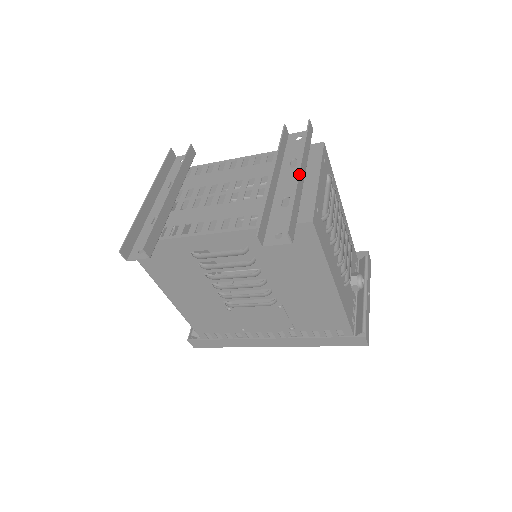
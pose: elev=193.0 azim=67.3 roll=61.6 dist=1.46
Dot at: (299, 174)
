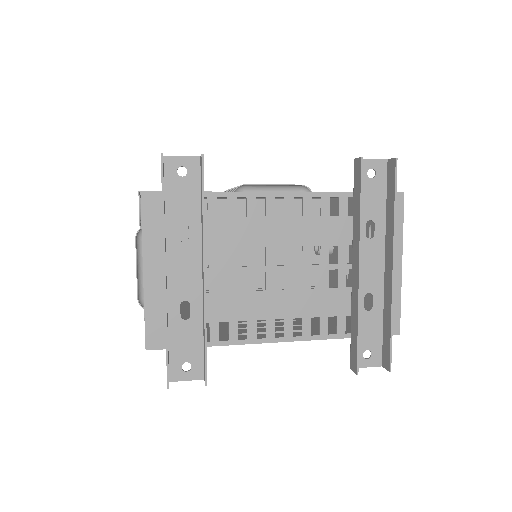
Dot at: occluded
